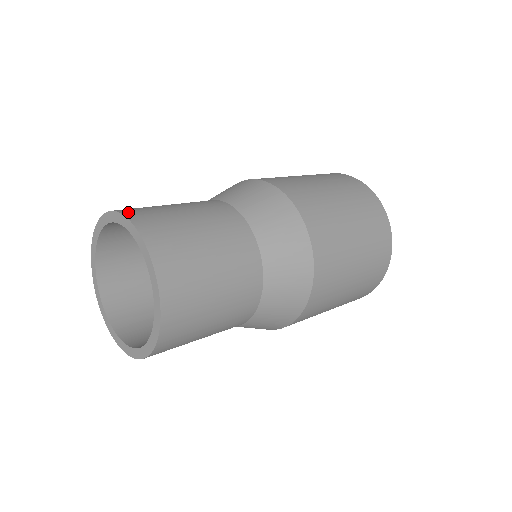
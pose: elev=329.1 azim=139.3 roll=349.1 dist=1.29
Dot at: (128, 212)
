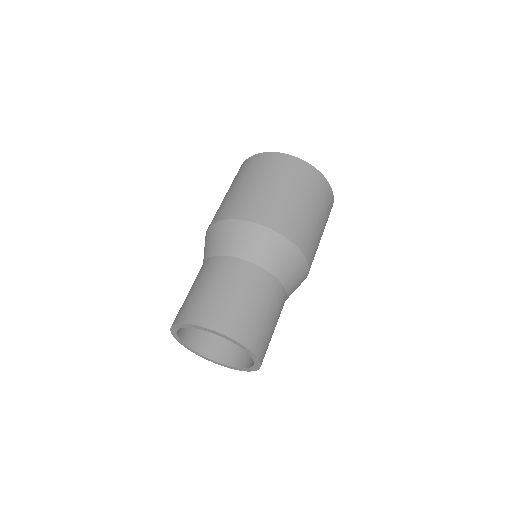
Dot at: (205, 322)
